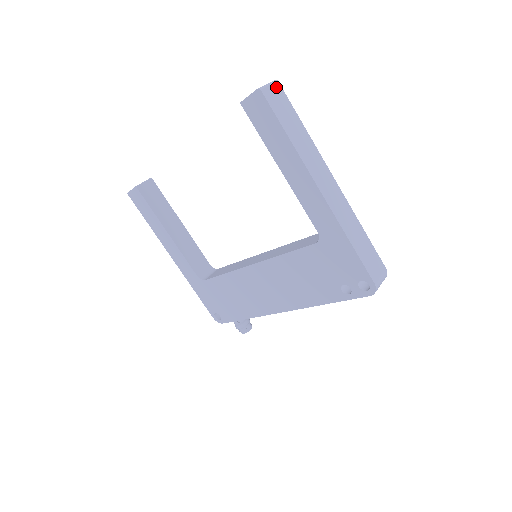
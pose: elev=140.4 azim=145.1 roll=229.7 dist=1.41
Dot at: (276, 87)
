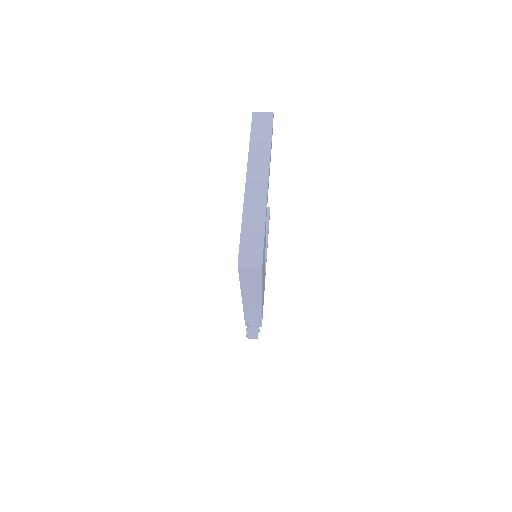
Dot at: (268, 115)
